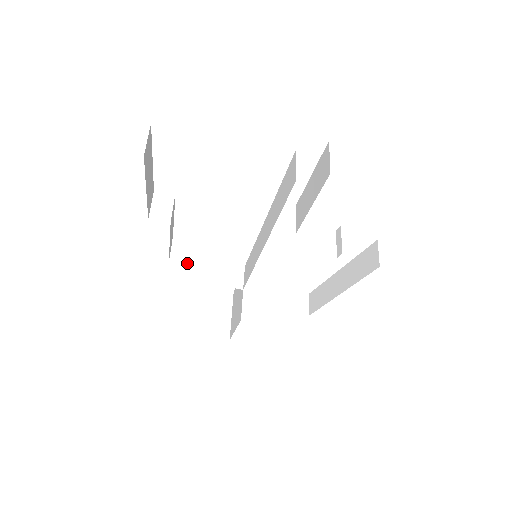
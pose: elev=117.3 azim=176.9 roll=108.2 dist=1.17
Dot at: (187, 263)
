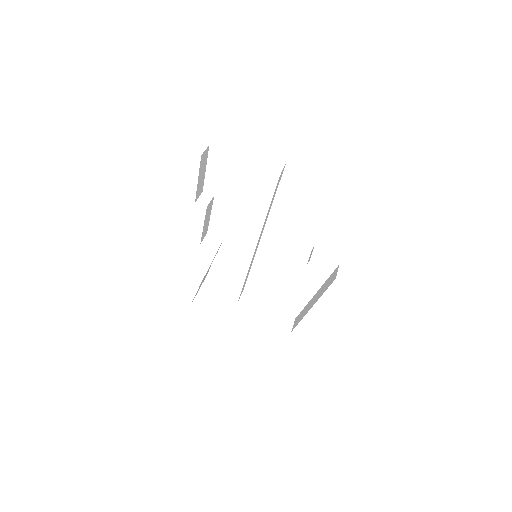
Dot at: (211, 248)
